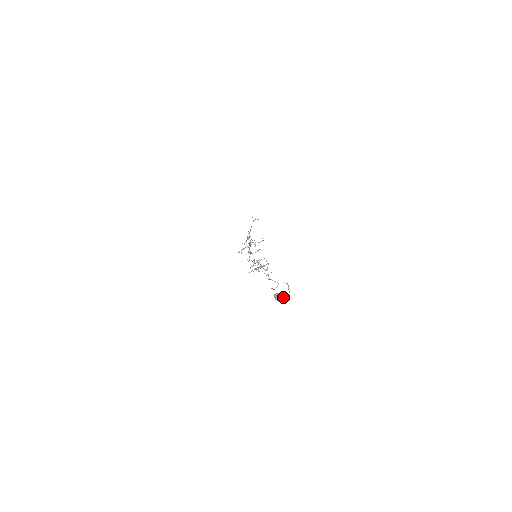
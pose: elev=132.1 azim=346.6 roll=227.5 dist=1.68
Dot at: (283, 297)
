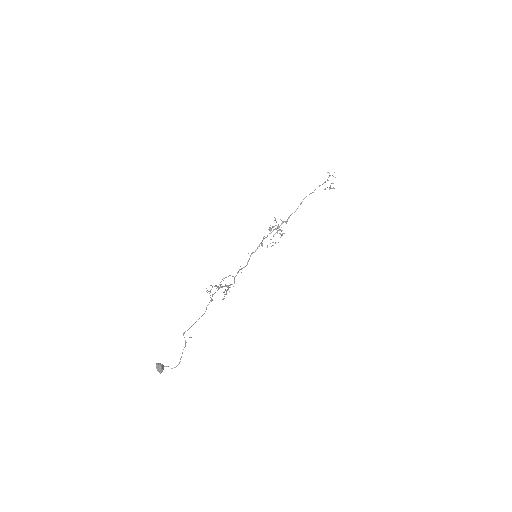
Dot at: (160, 371)
